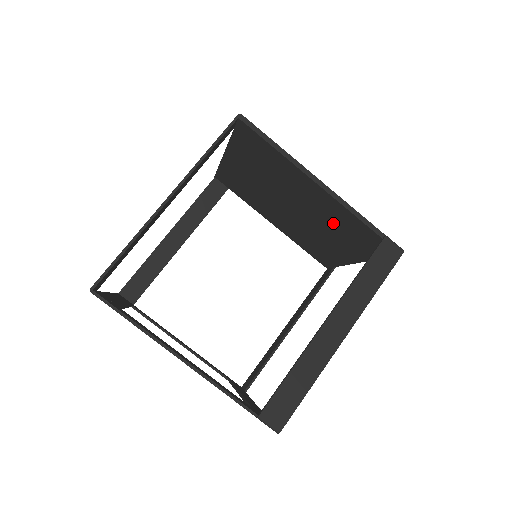
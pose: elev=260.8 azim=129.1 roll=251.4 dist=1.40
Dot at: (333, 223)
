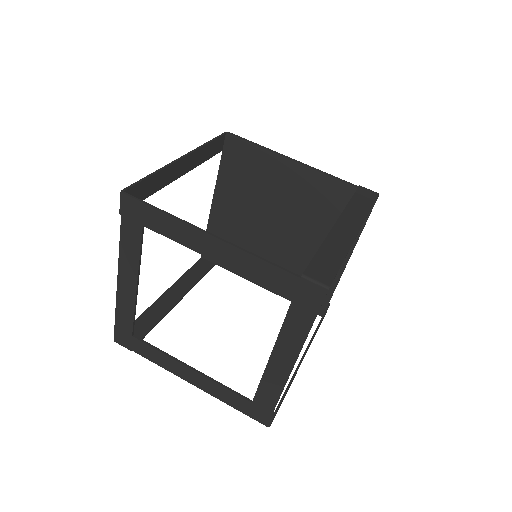
Dot at: (315, 212)
